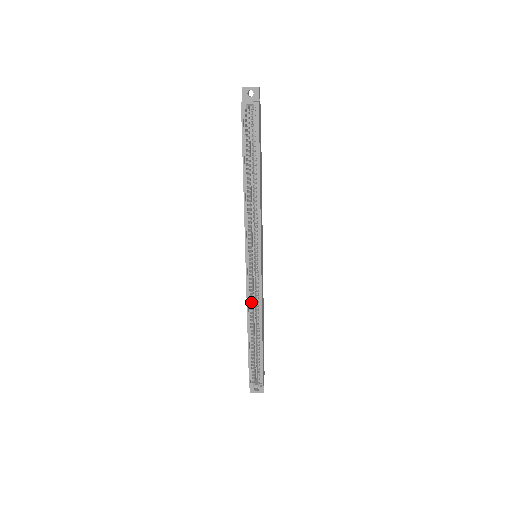
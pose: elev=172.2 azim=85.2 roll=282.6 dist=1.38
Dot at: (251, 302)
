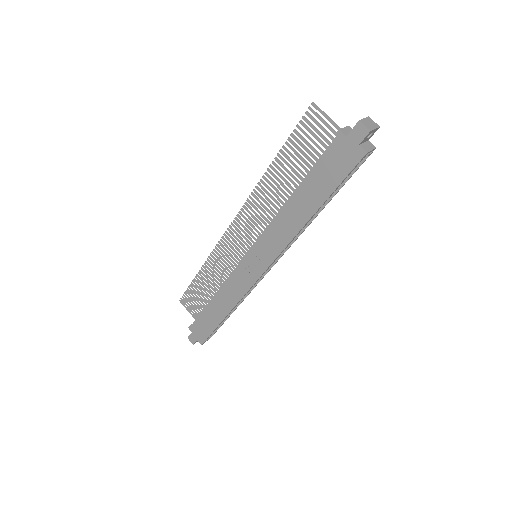
Dot at: occluded
